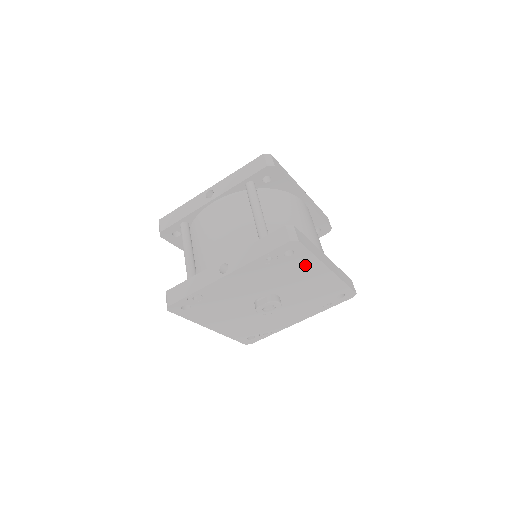
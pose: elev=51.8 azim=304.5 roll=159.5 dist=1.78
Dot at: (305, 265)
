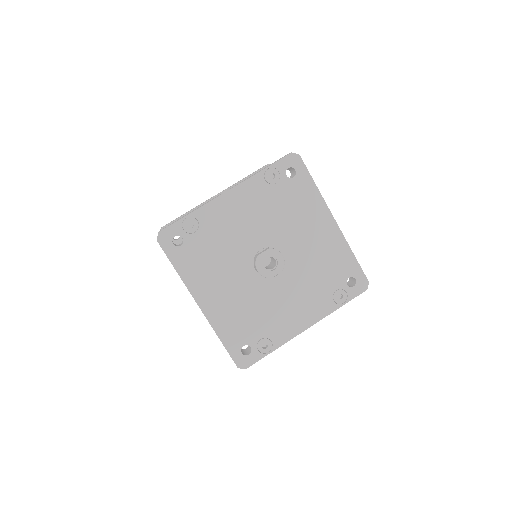
Dot at: (308, 201)
